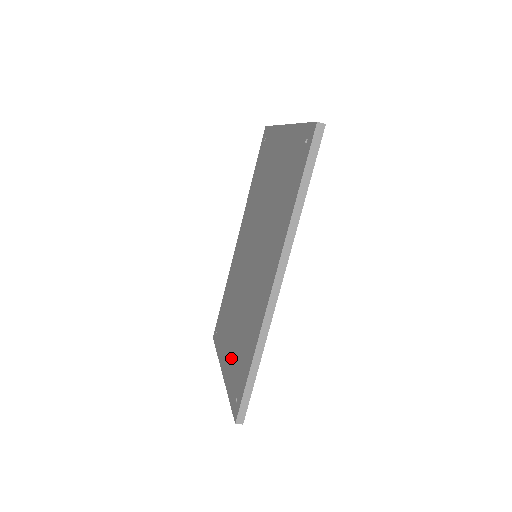
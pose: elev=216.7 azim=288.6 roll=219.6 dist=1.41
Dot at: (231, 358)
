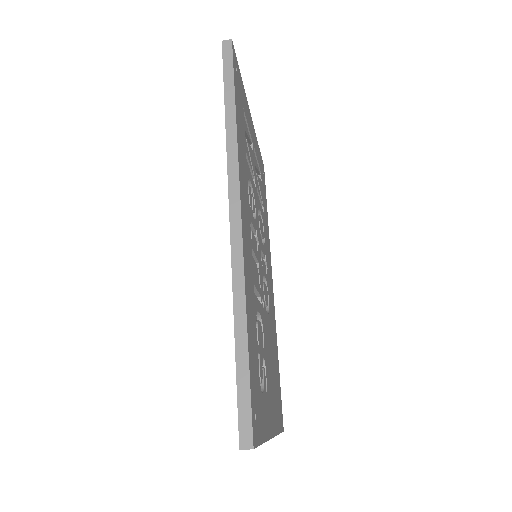
Dot at: occluded
